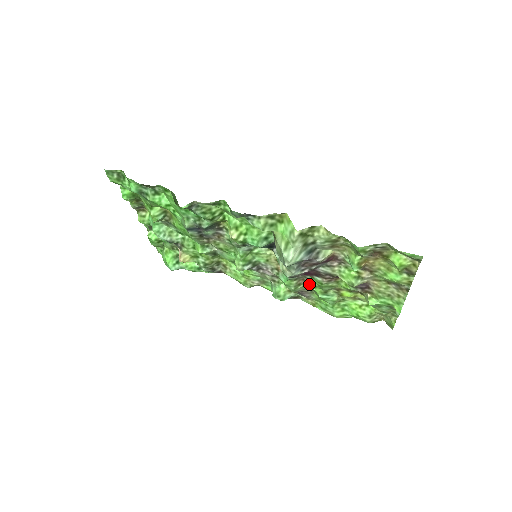
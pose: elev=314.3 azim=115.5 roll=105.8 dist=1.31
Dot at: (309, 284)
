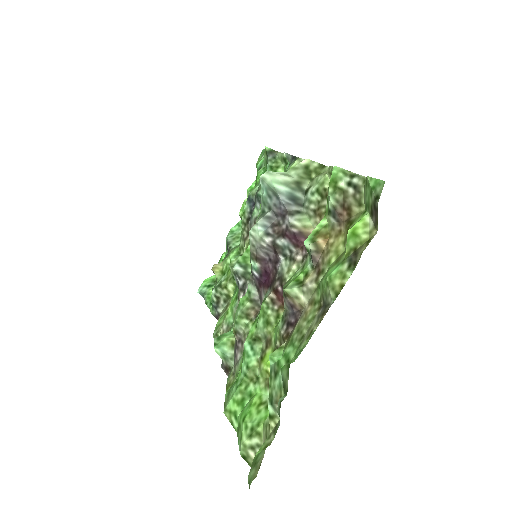
Dot at: occluded
